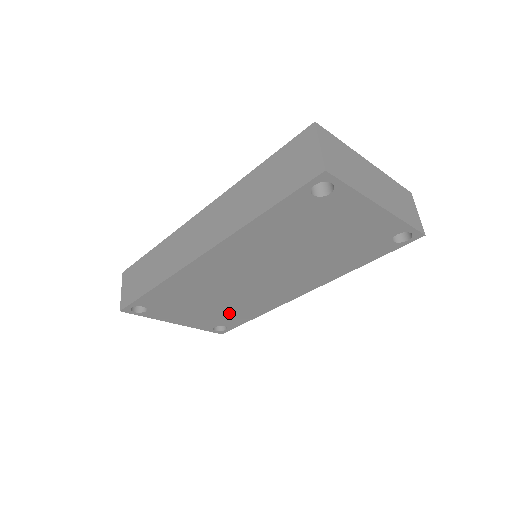
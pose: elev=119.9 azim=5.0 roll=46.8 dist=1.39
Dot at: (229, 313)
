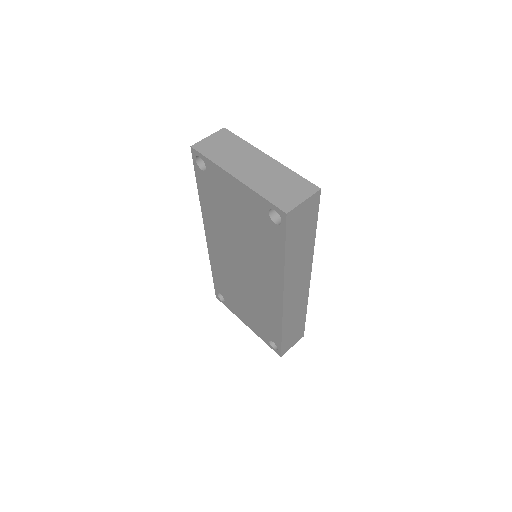
Dot at: (263, 320)
